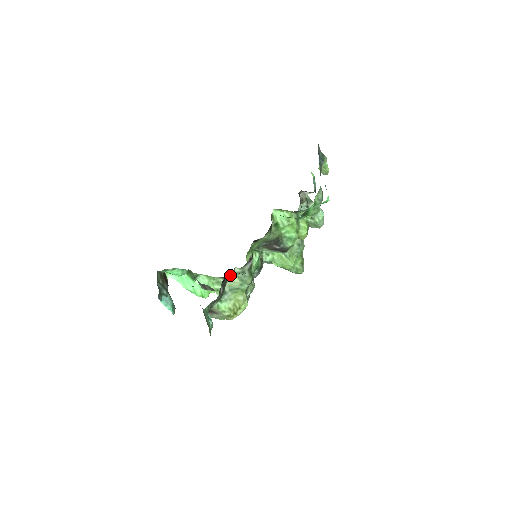
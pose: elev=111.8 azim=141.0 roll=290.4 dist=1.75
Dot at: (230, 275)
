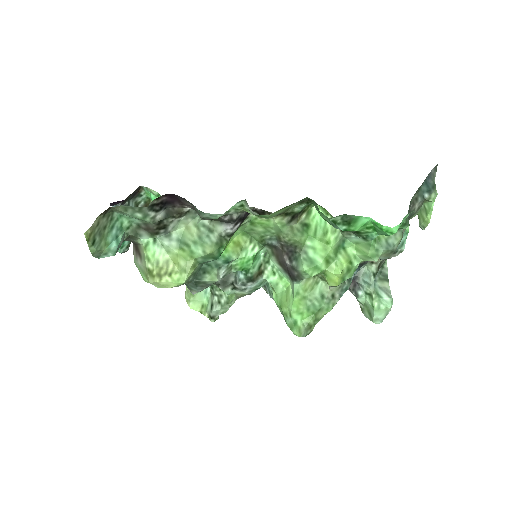
Dot at: (191, 217)
